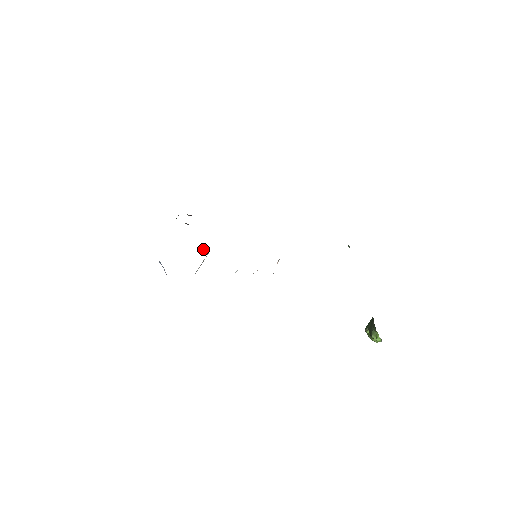
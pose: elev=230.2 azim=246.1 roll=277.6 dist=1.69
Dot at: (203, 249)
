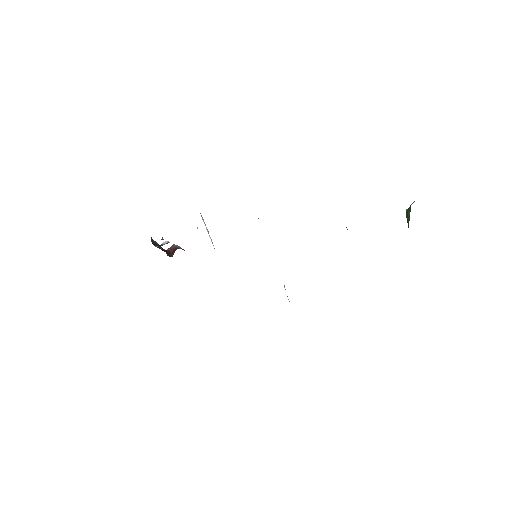
Dot at: (197, 228)
